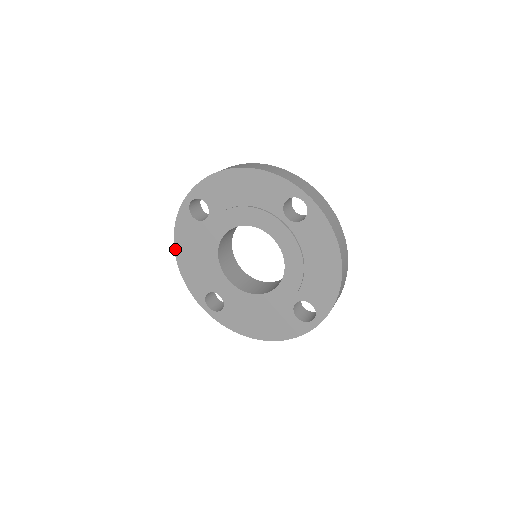
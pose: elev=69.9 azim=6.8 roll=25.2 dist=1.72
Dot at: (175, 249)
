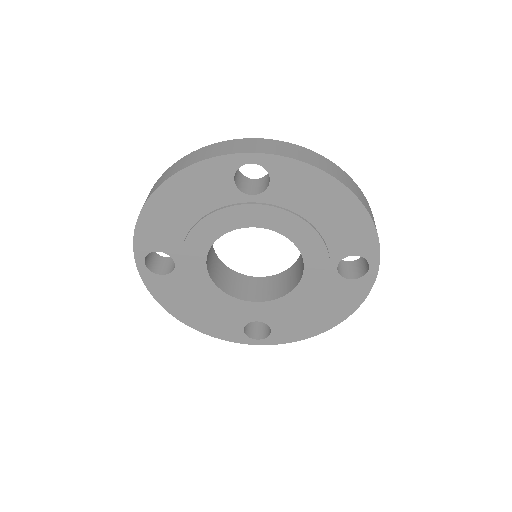
Dot at: (164, 183)
